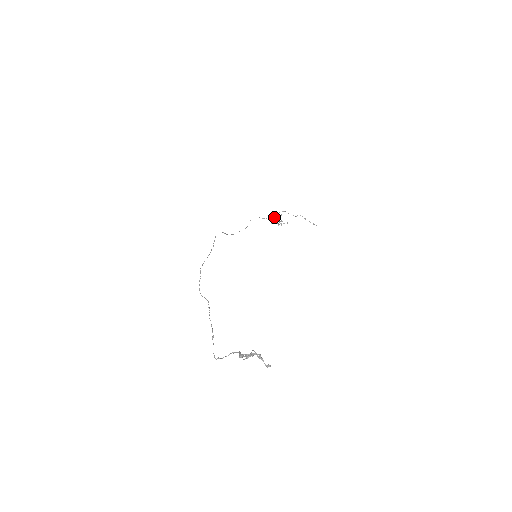
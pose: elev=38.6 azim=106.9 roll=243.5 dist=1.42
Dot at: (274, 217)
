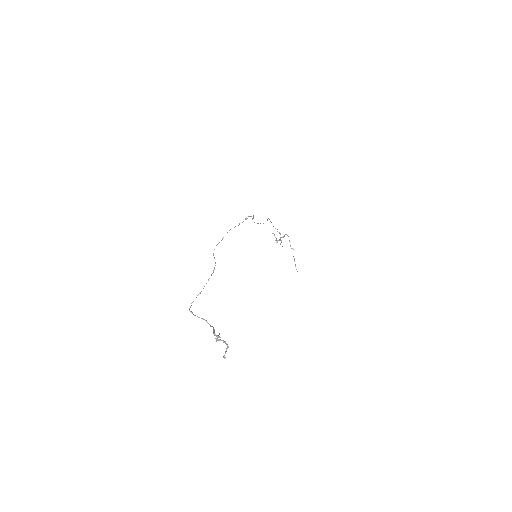
Dot at: (280, 233)
